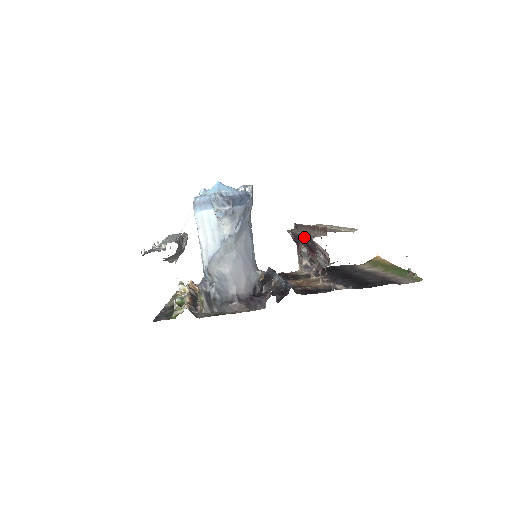
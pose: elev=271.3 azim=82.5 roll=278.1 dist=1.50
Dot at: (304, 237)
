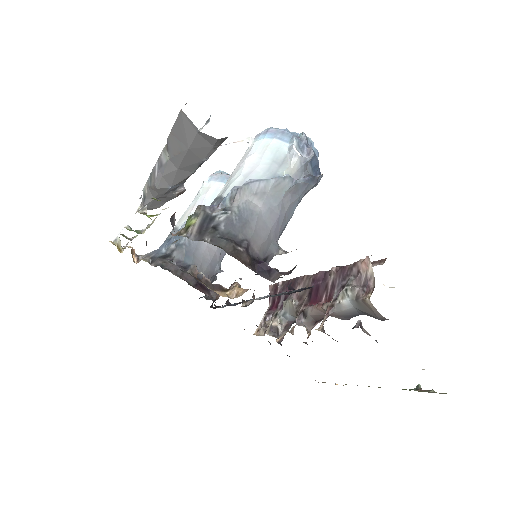
Dot at: (333, 267)
